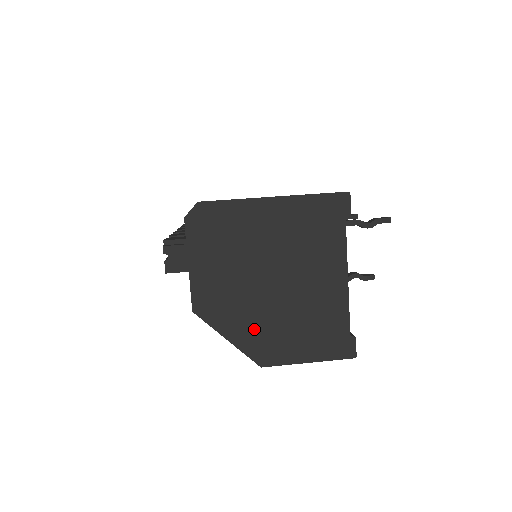
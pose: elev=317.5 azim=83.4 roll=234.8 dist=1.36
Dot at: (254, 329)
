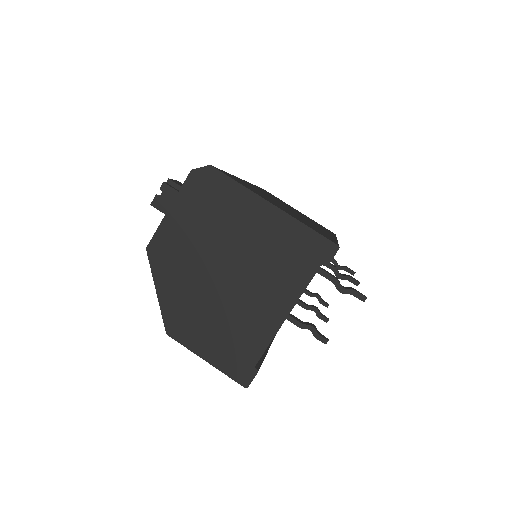
Dot at: (182, 299)
